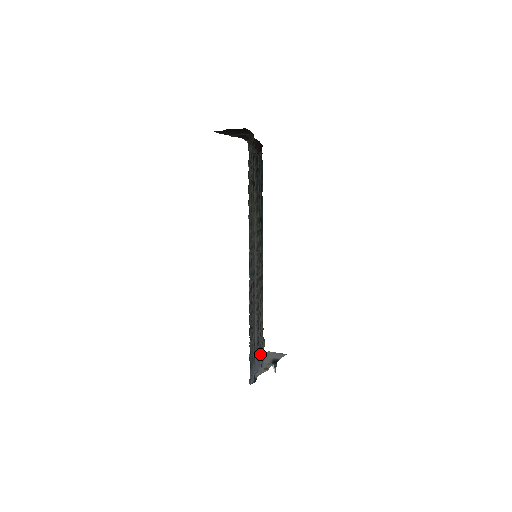
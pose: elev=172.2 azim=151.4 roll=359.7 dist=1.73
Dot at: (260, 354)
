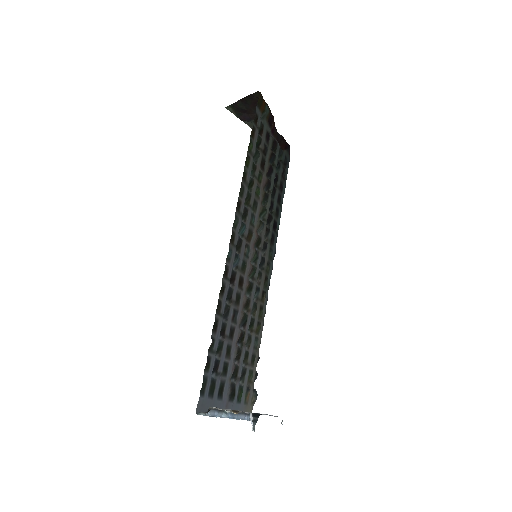
Dot at: (239, 401)
